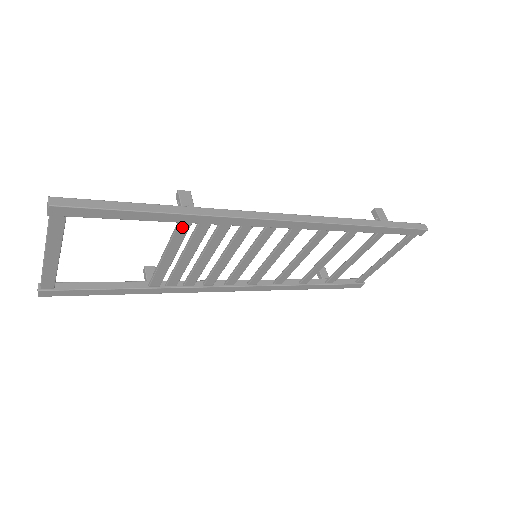
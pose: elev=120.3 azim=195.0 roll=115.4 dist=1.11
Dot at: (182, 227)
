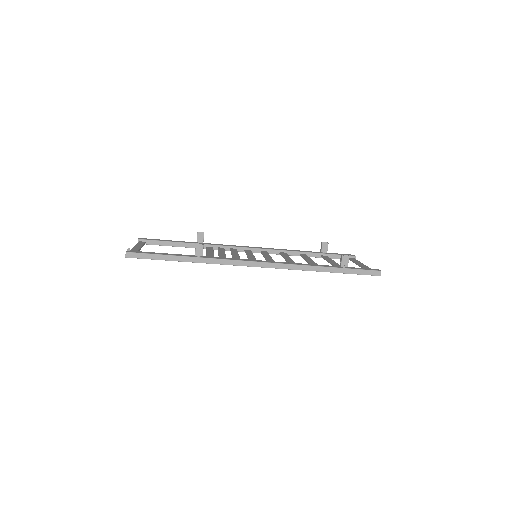
Dot at: occluded
